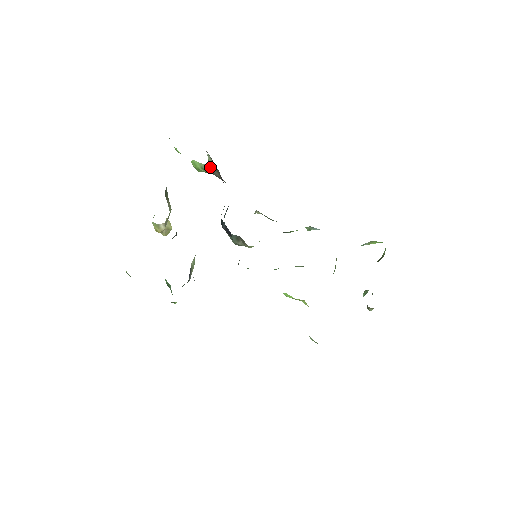
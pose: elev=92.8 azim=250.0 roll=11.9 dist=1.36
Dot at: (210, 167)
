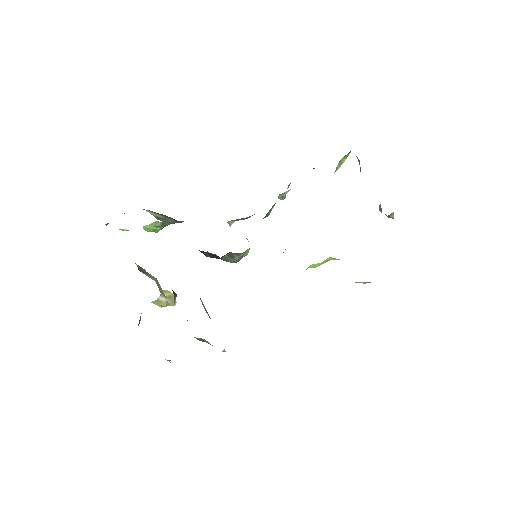
Dot at: (160, 220)
